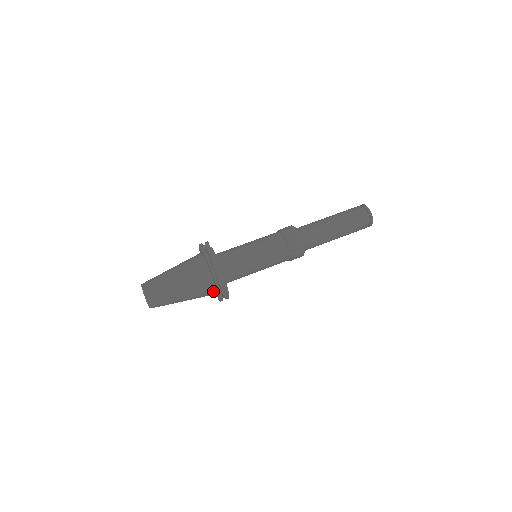
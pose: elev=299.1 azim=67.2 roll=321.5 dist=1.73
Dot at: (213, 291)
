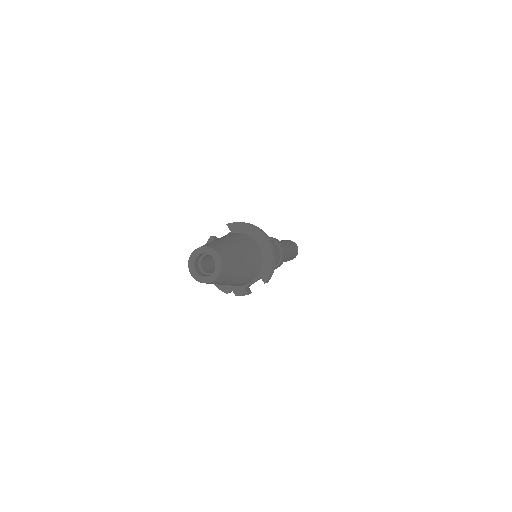
Dot at: (261, 259)
